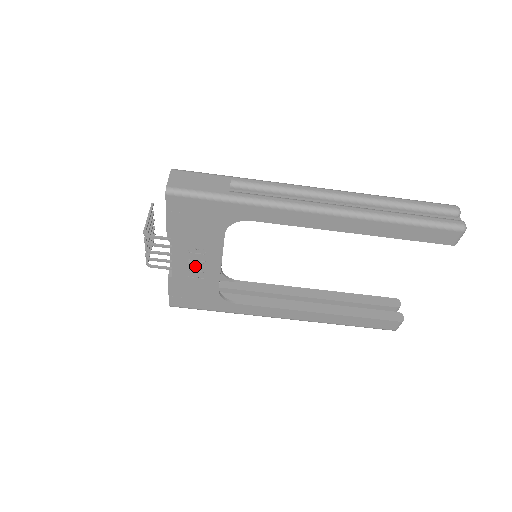
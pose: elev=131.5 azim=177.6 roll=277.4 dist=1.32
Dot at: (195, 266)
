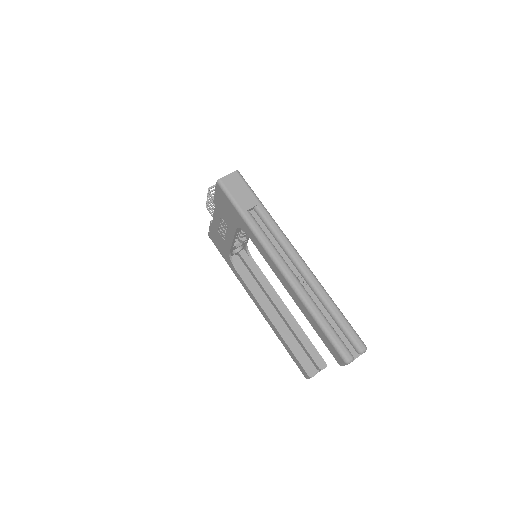
Dot at: (222, 229)
